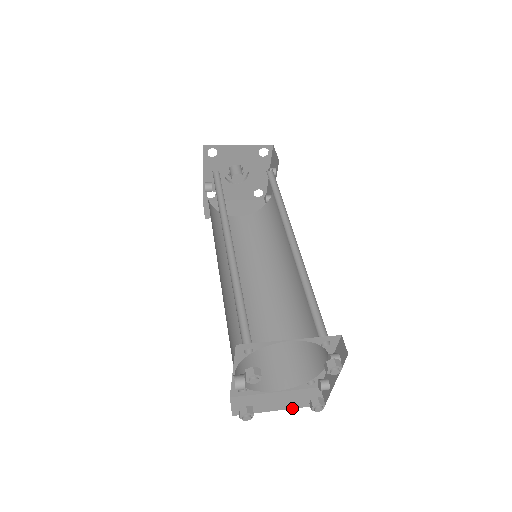
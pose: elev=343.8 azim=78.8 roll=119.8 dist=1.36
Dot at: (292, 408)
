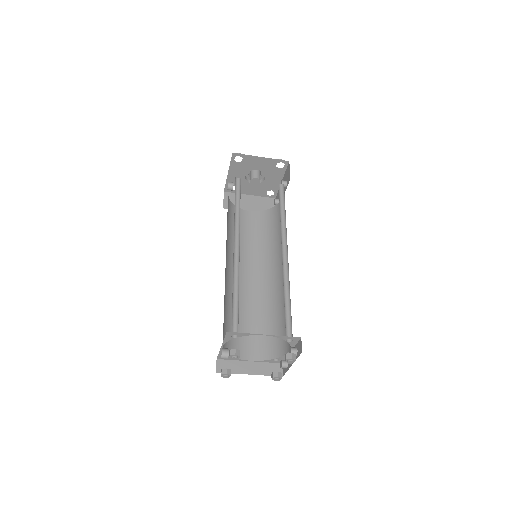
Dot at: occluded
